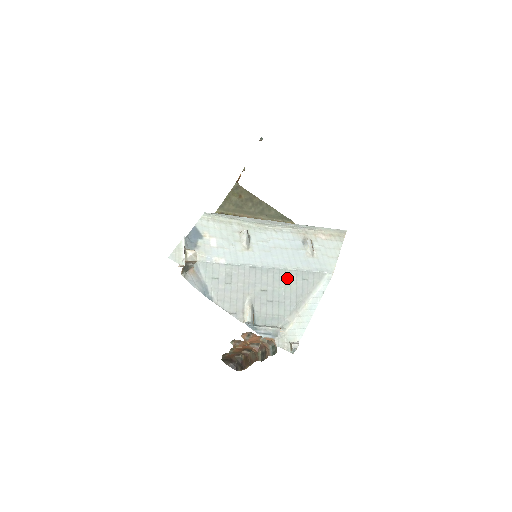
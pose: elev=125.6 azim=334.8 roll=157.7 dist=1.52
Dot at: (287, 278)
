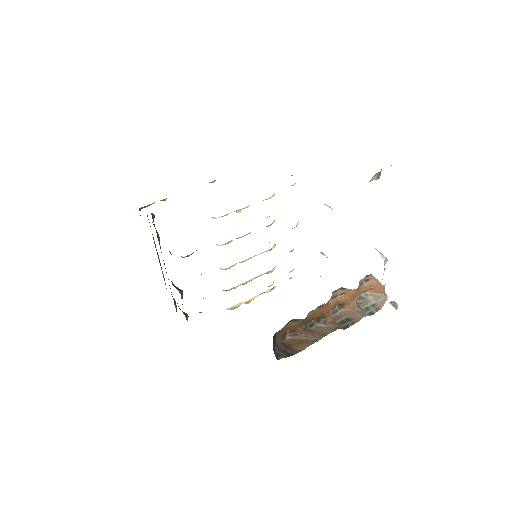
Dot at: occluded
